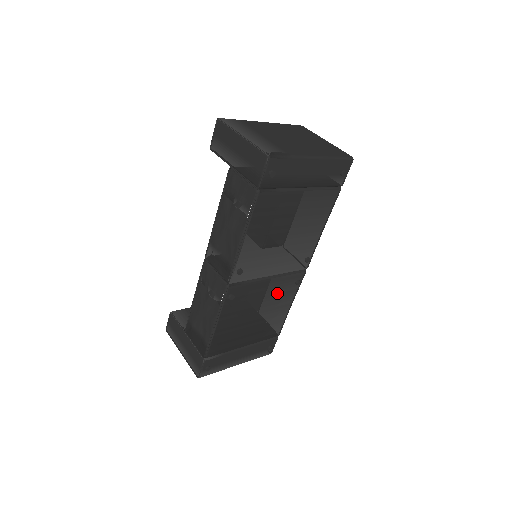
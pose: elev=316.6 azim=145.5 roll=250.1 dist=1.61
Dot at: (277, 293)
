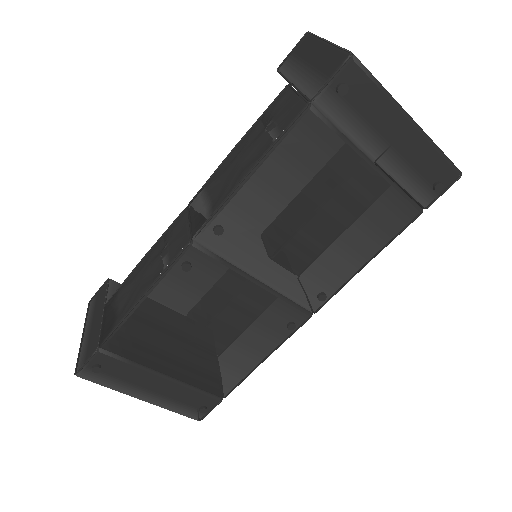
Dot at: (254, 320)
